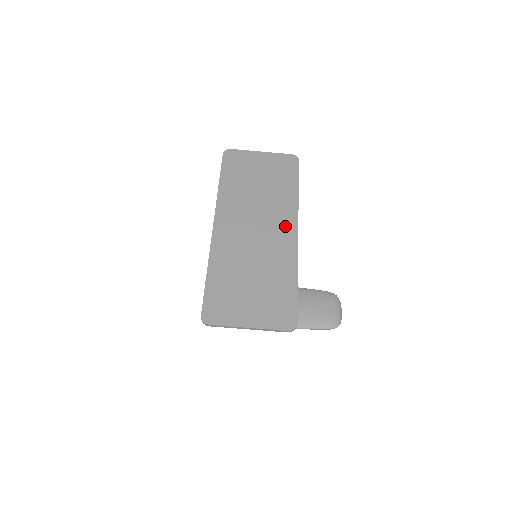
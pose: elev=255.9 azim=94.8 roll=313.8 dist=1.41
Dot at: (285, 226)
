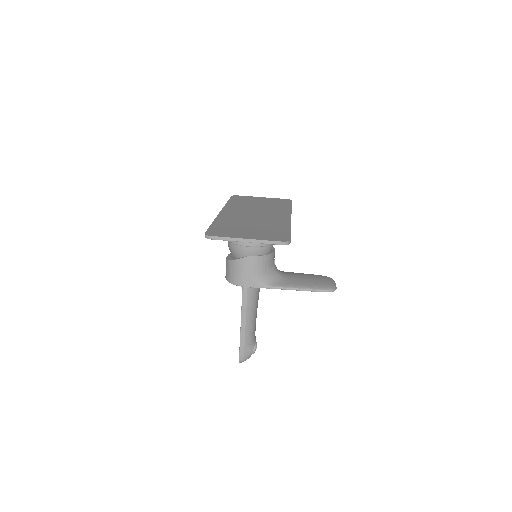
Dot at: (280, 215)
